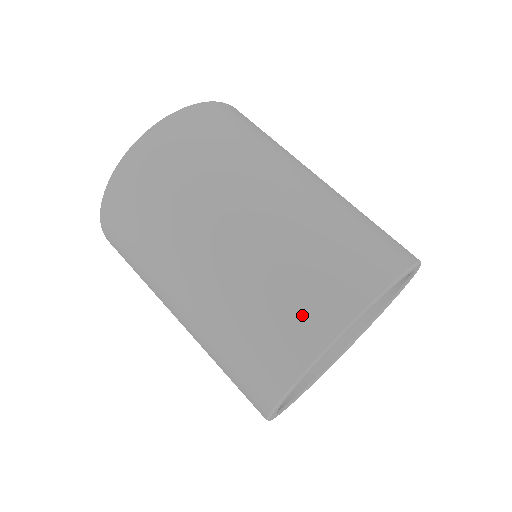
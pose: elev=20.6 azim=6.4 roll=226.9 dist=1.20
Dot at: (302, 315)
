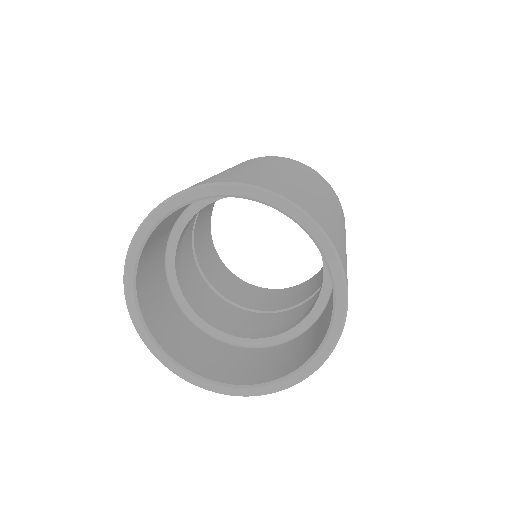
Dot at: (289, 191)
